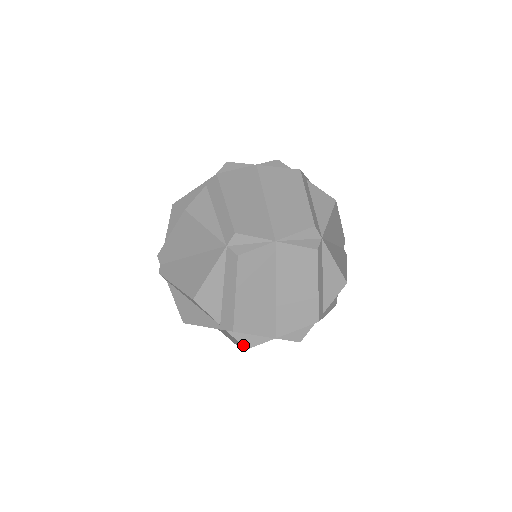
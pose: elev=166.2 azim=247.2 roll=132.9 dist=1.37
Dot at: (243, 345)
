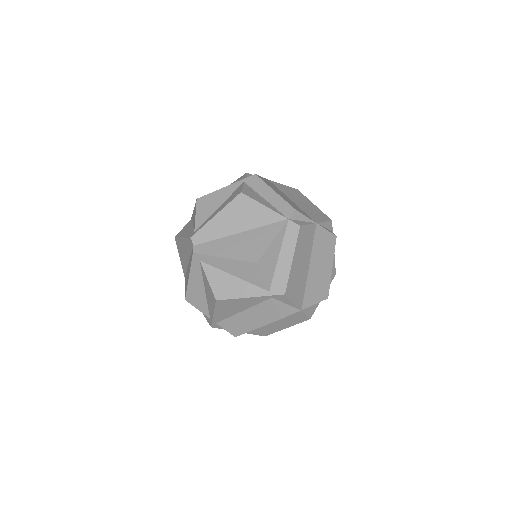
Dot at: (280, 314)
